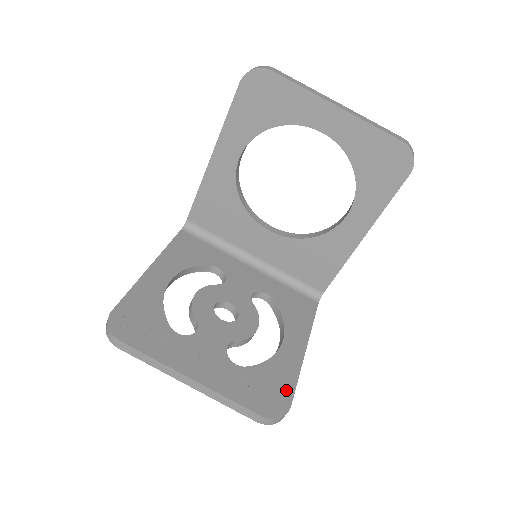
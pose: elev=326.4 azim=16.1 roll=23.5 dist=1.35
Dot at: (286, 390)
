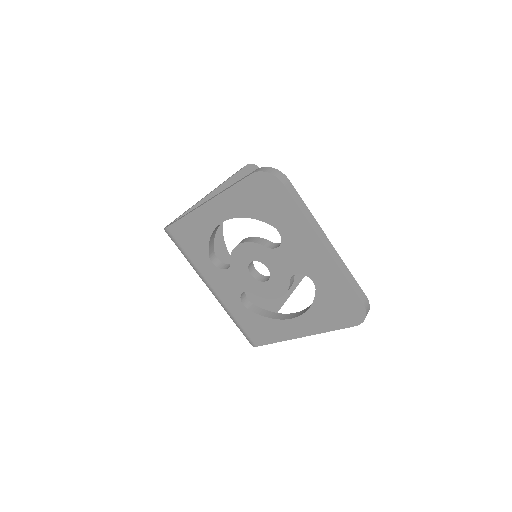
Dot at: occluded
